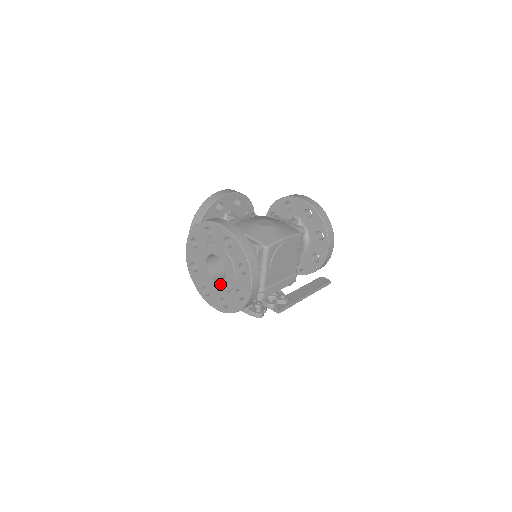
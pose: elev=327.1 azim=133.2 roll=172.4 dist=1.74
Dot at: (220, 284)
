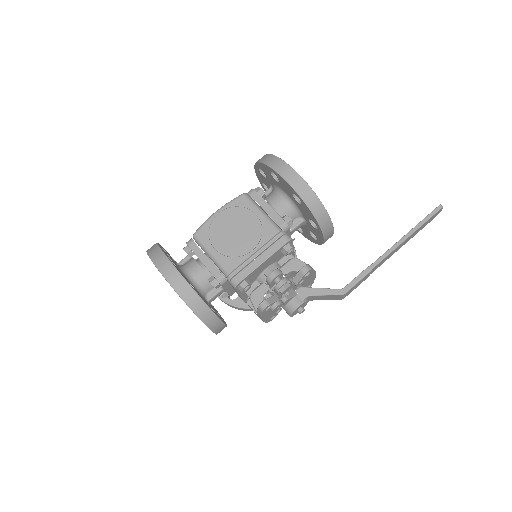
Dot at: occluded
